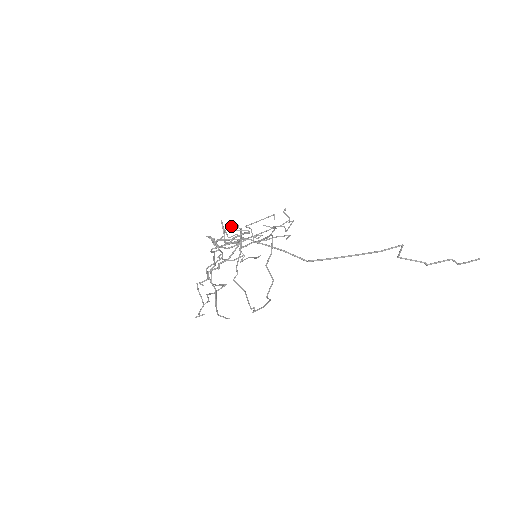
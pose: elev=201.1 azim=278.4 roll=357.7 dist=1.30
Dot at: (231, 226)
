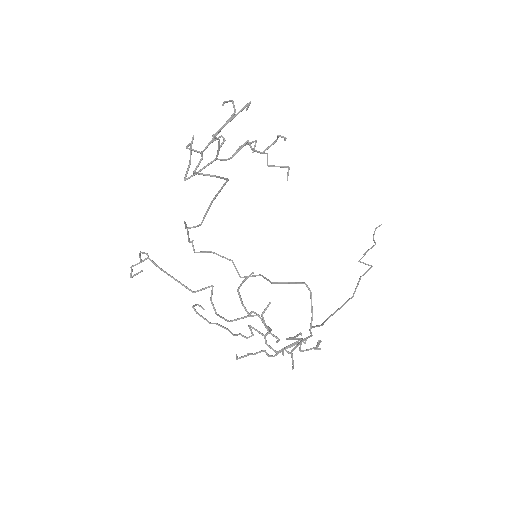
Dot at: occluded
